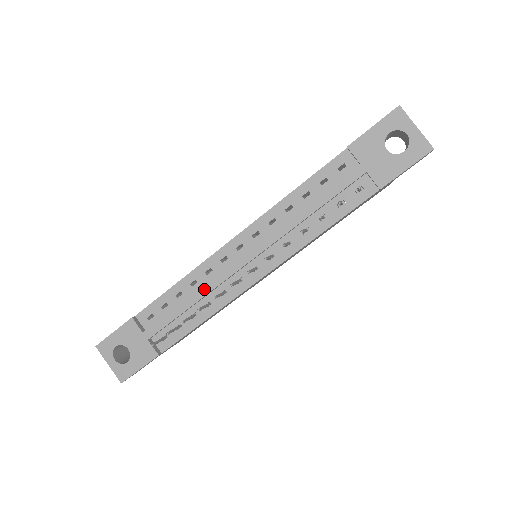
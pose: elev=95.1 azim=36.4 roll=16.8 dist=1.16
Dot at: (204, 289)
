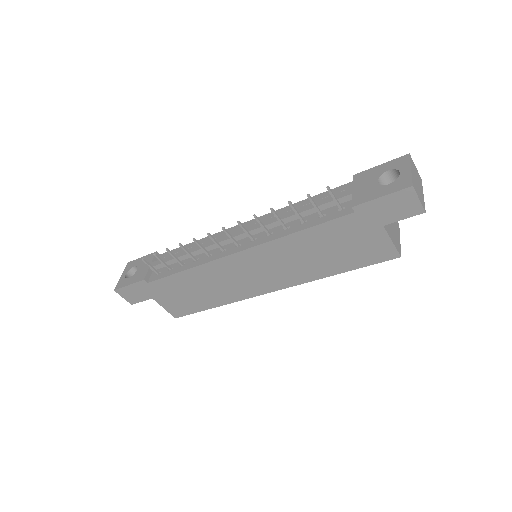
Dot at: occluded
